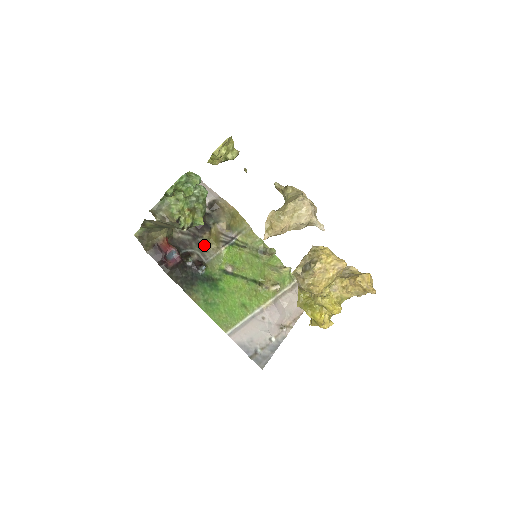
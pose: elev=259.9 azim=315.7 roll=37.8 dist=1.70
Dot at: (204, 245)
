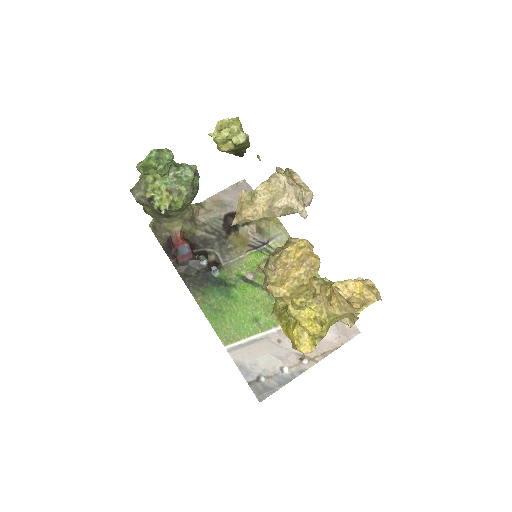
Dot at: (227, 247)
